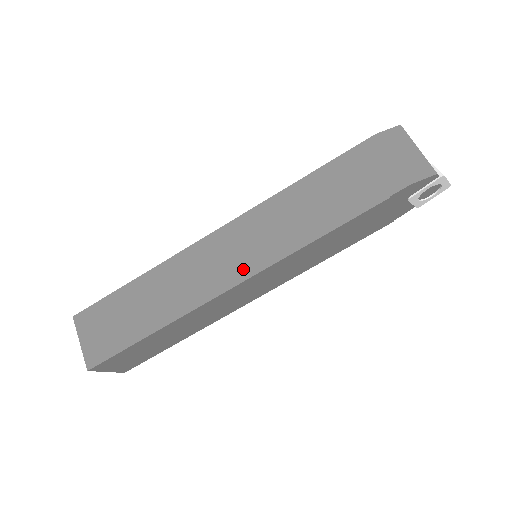
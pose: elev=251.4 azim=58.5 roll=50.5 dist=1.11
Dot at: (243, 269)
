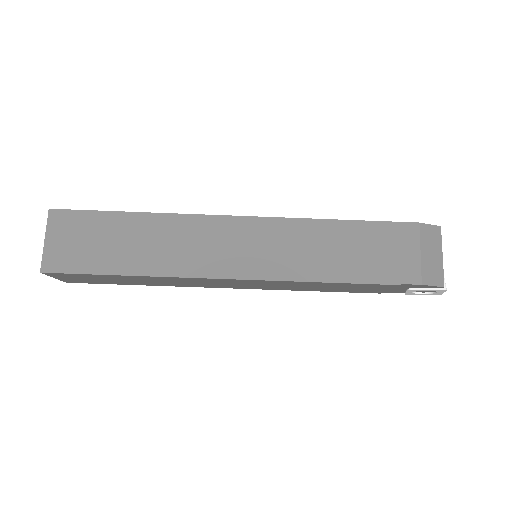
Dot at: (245, 268)
